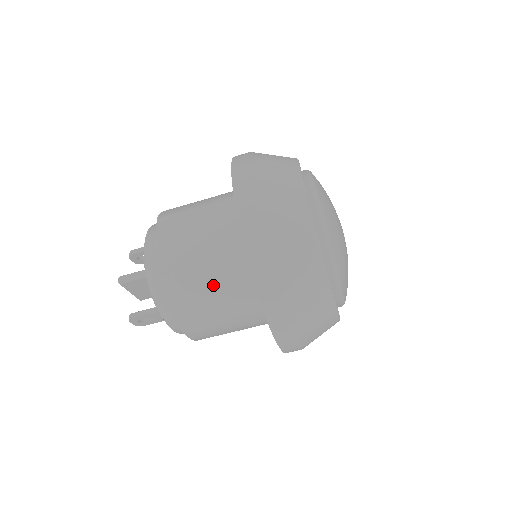
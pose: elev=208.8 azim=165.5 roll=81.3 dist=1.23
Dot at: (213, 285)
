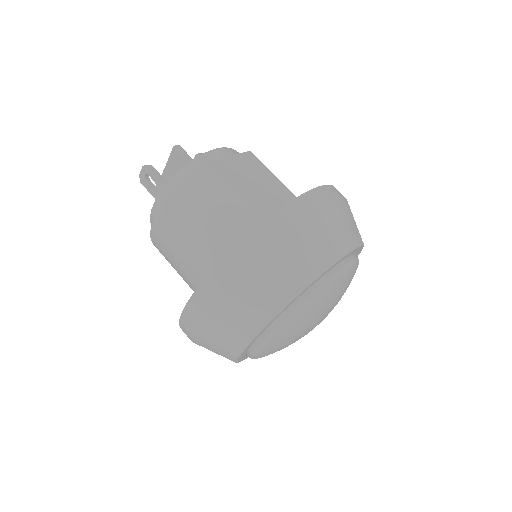
Dot at: (222, 210)
